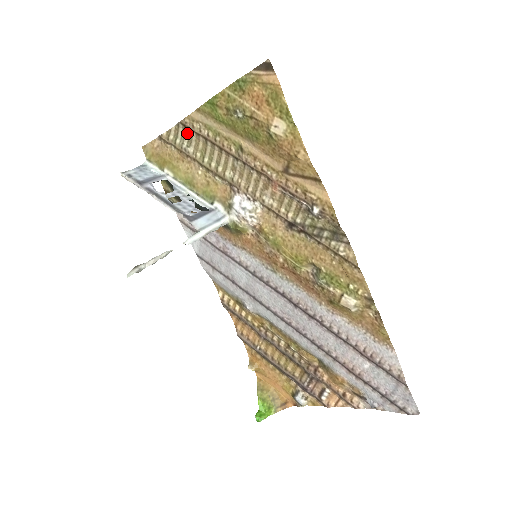
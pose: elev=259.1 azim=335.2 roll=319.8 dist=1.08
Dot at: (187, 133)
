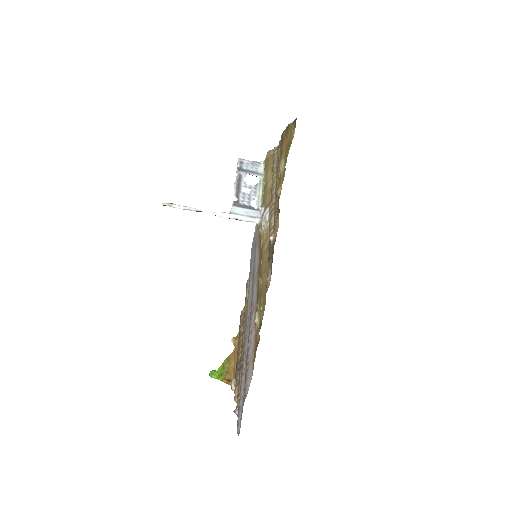
Dot at: occluded
